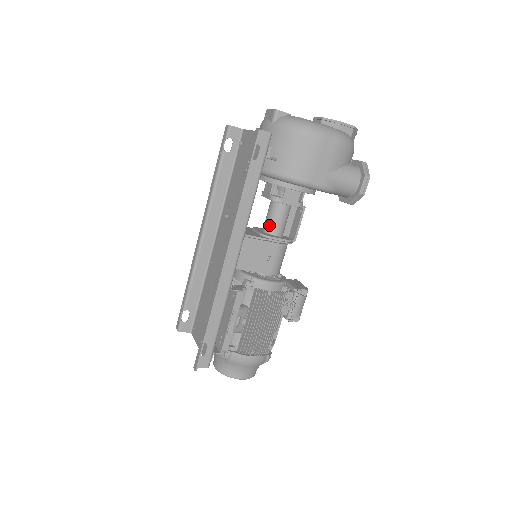
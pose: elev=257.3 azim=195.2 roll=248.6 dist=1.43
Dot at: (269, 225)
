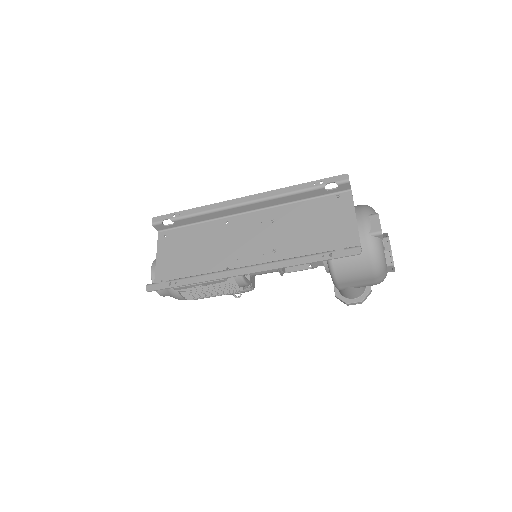
Dot at: occluded
